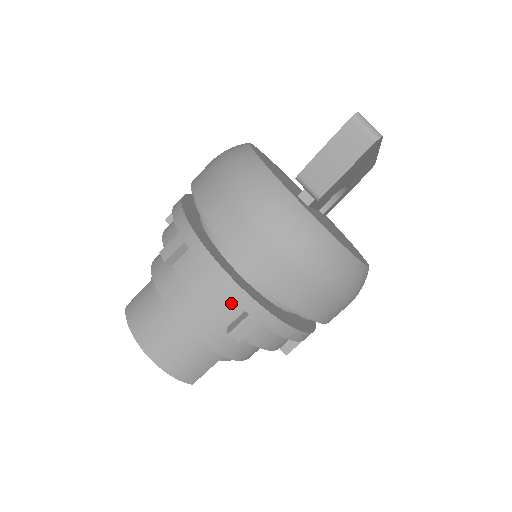
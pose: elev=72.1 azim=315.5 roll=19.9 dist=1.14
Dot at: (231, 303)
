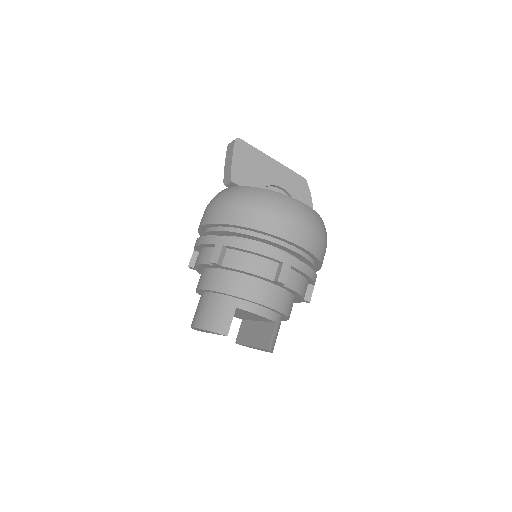
Dot at: (211, 251)
